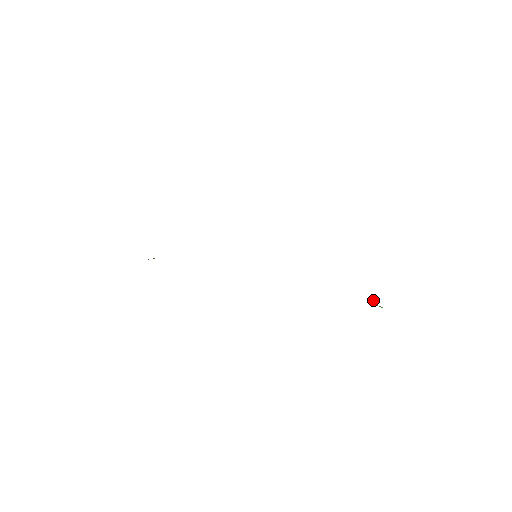
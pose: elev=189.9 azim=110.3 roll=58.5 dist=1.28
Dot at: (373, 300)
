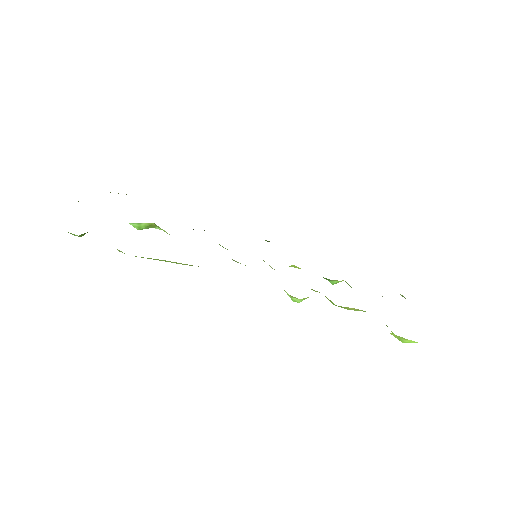
Dot at: (392, 333)
